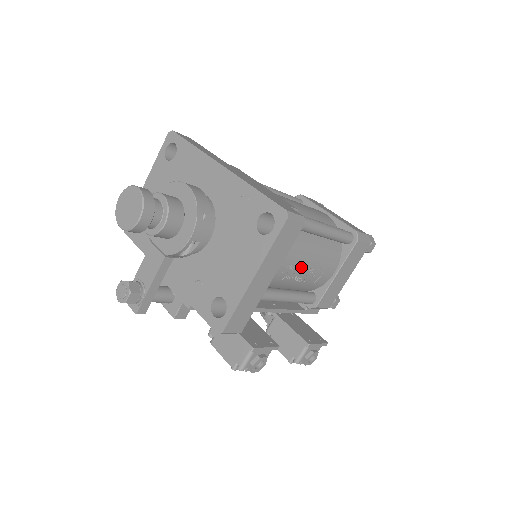
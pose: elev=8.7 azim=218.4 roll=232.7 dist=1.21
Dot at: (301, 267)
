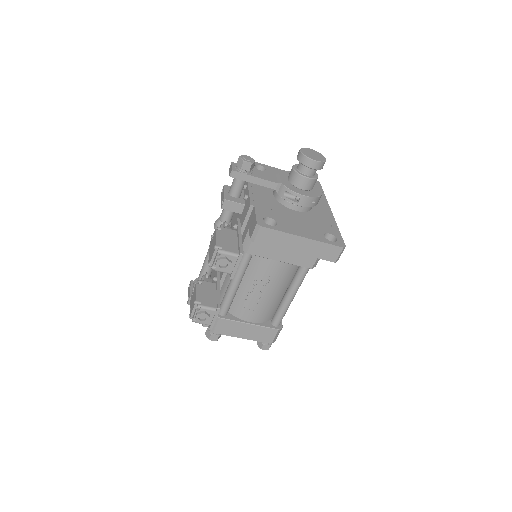
Dot at: (266, 287)
